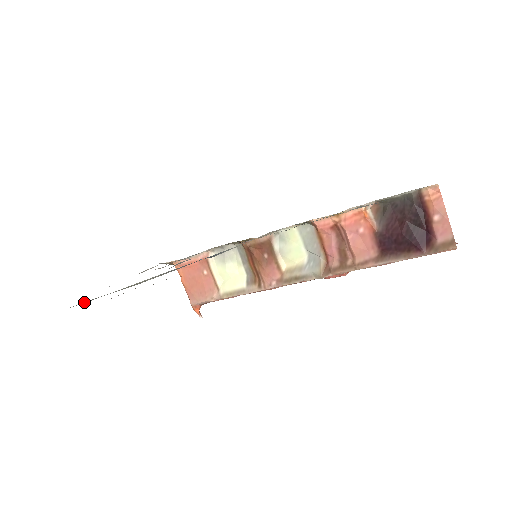
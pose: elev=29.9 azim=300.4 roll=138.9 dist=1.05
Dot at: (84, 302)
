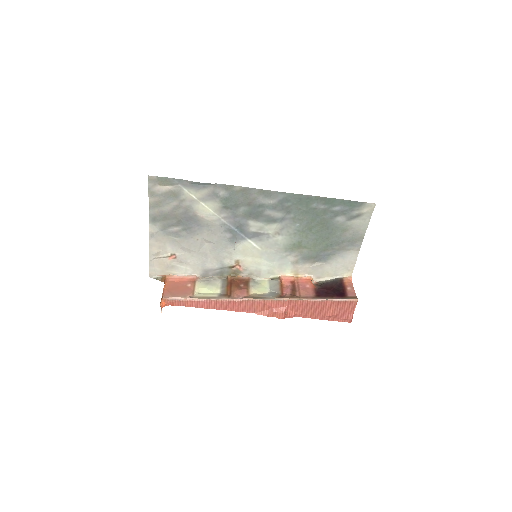
Dot at: (180, 189)
